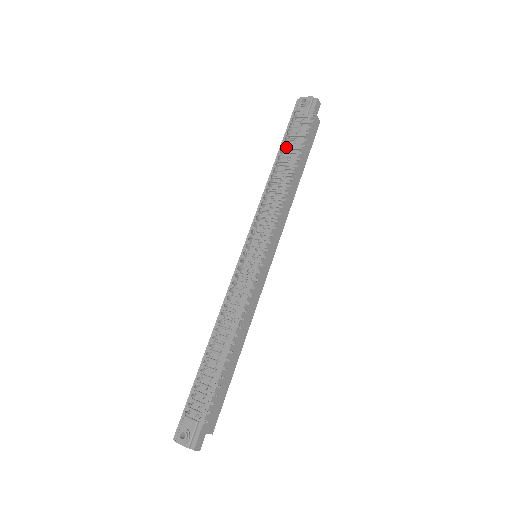
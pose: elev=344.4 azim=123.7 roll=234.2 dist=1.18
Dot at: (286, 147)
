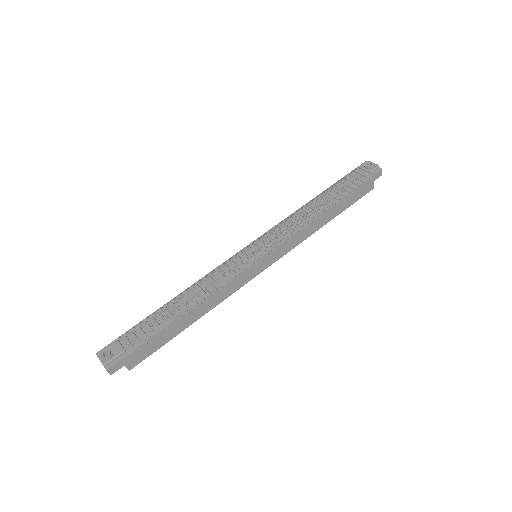
Dot at: occluded
